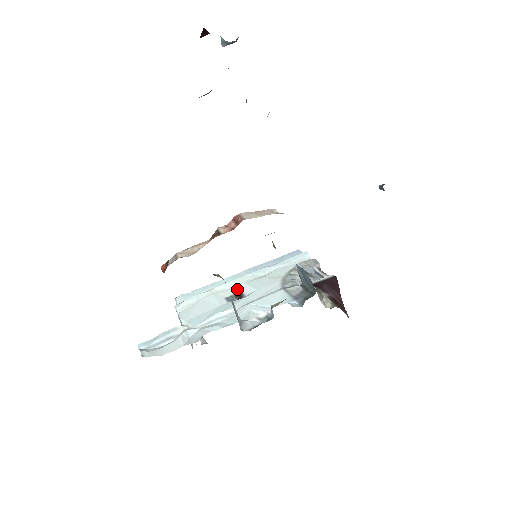
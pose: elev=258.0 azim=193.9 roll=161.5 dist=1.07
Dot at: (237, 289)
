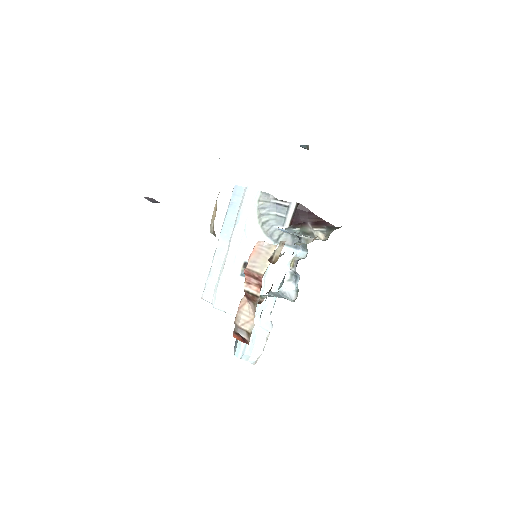
Dot at: (239, 262)
